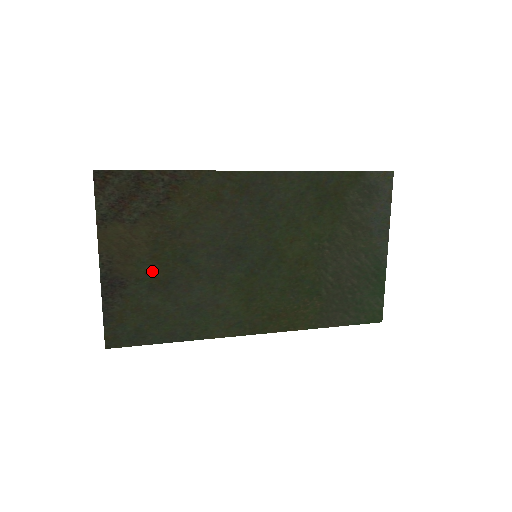
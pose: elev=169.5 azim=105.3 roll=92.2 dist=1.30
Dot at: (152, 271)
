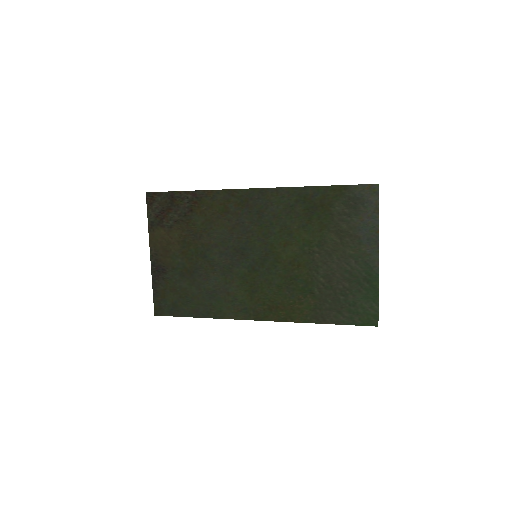
Dot at: (182, 263)
